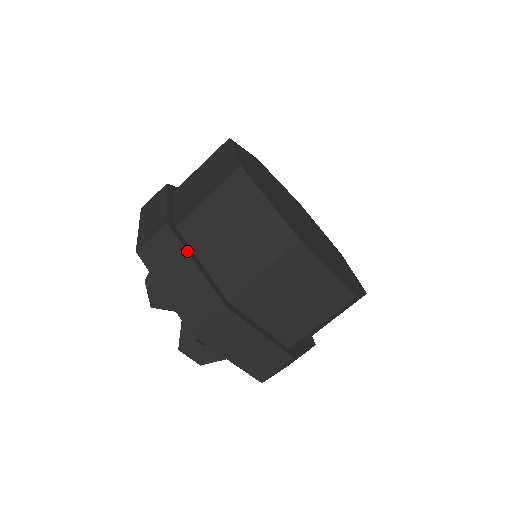
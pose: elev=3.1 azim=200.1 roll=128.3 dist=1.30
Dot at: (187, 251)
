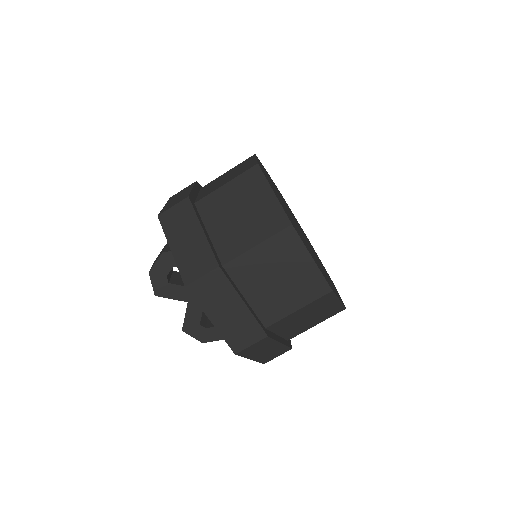
Dot at: (237, 292)
